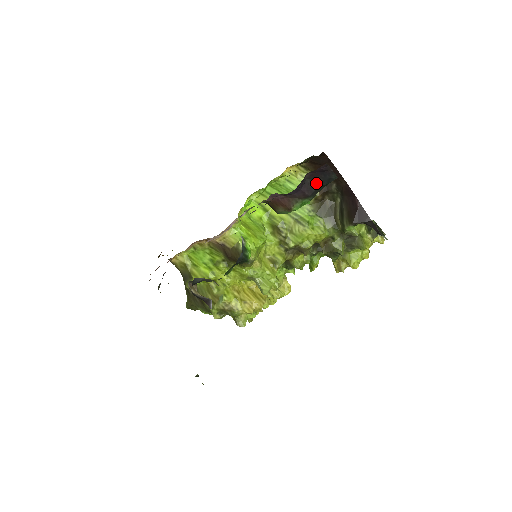
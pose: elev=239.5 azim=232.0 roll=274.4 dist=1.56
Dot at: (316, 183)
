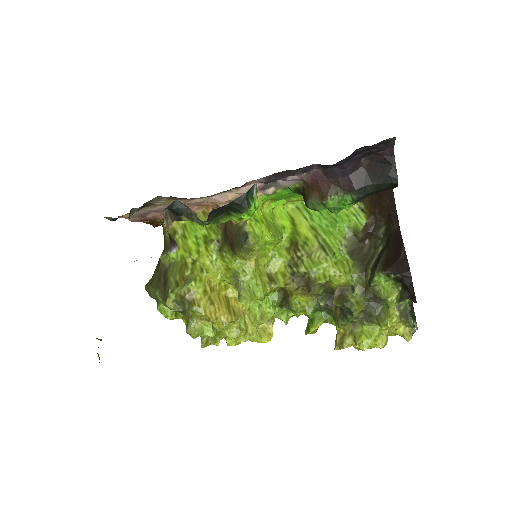
Dot at: (370, 178)
